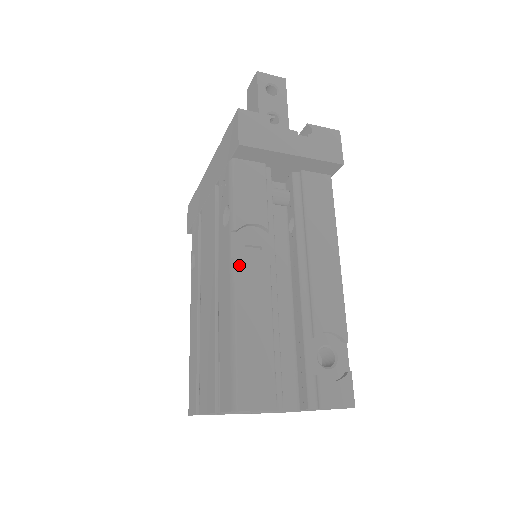
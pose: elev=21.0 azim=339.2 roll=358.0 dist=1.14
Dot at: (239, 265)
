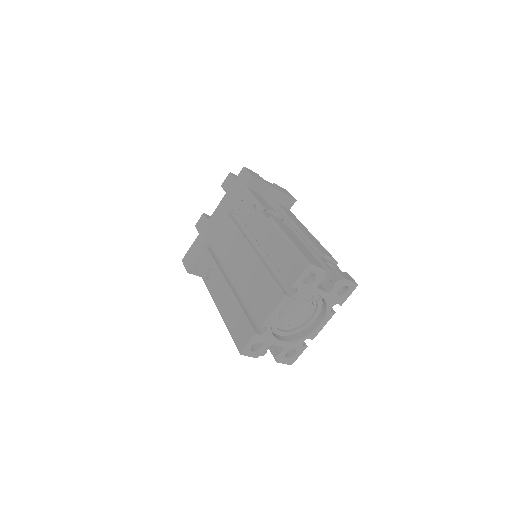
Dot at: (275, 219)
